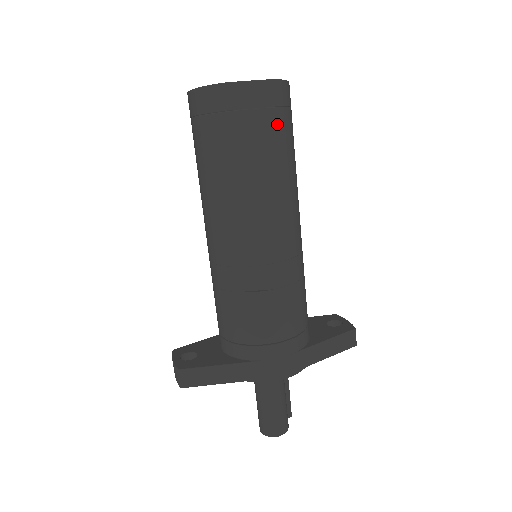
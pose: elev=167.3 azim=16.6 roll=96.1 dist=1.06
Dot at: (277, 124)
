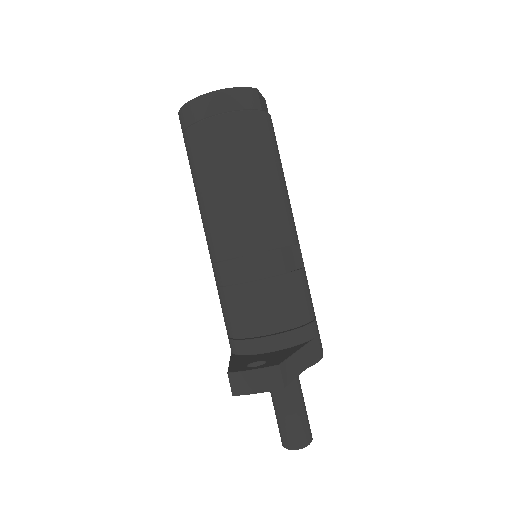
Dot at: occluded
